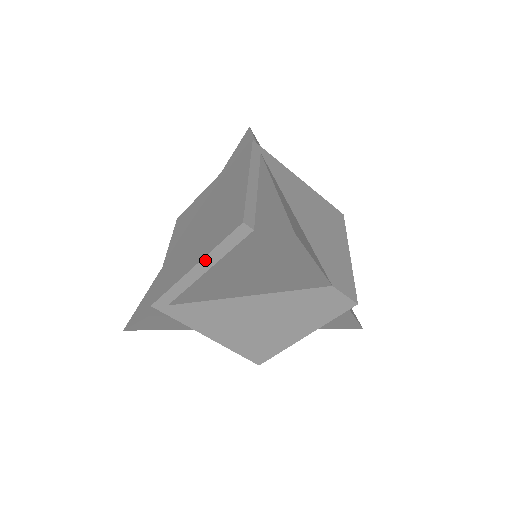
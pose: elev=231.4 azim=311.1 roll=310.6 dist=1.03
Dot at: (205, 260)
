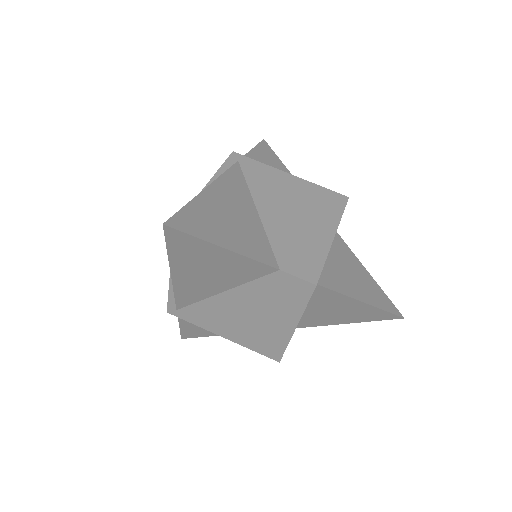
Dot at: occluded
